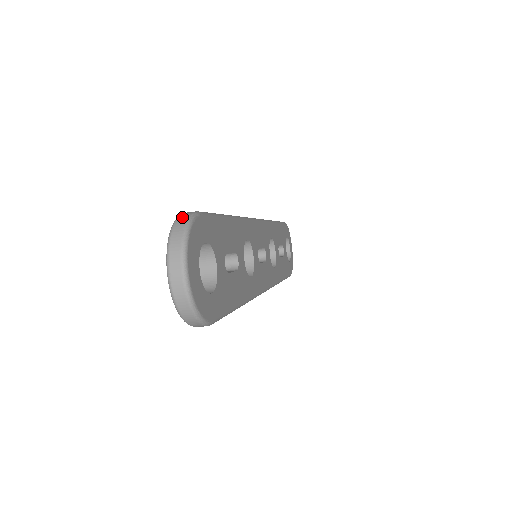
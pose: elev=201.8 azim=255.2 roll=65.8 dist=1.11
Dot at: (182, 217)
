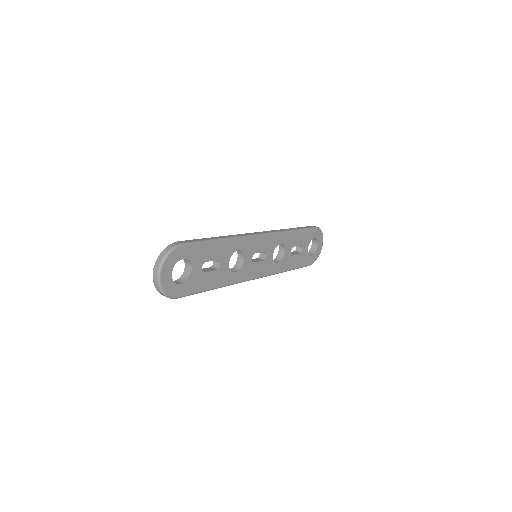
Dot at: (170, 246)
